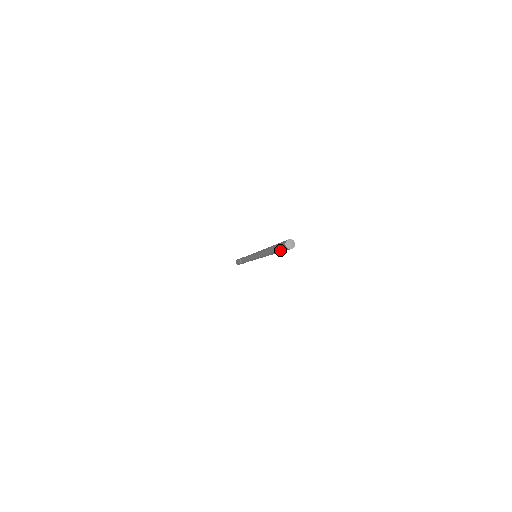
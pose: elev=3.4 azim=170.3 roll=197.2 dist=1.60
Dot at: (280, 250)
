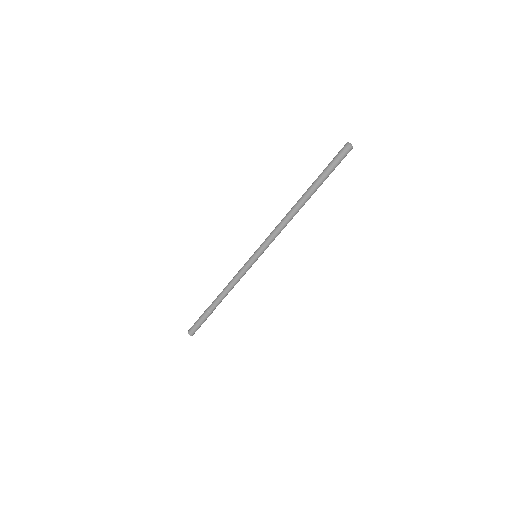
Dot at: (330, 164)
